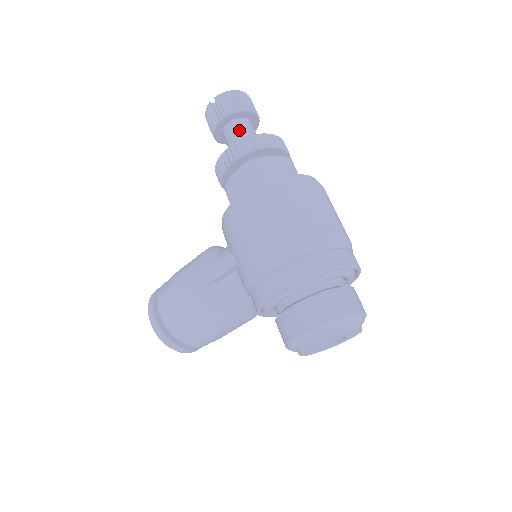
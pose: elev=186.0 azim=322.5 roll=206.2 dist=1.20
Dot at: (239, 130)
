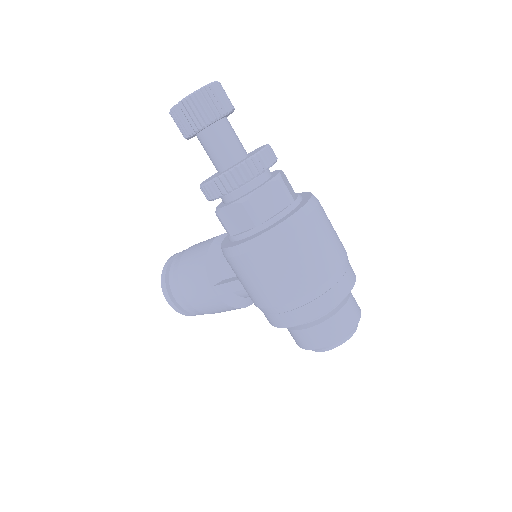
Dot at: (217, 142)
